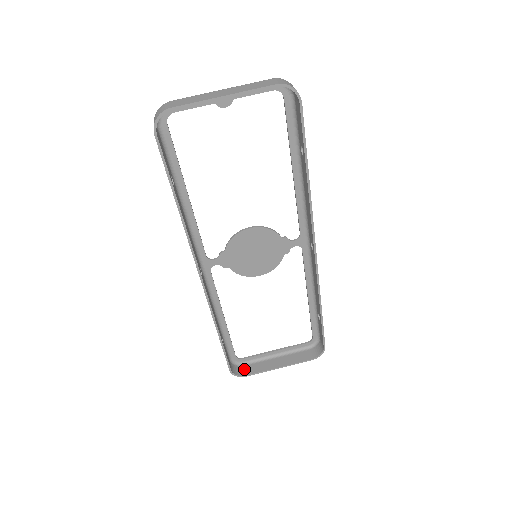
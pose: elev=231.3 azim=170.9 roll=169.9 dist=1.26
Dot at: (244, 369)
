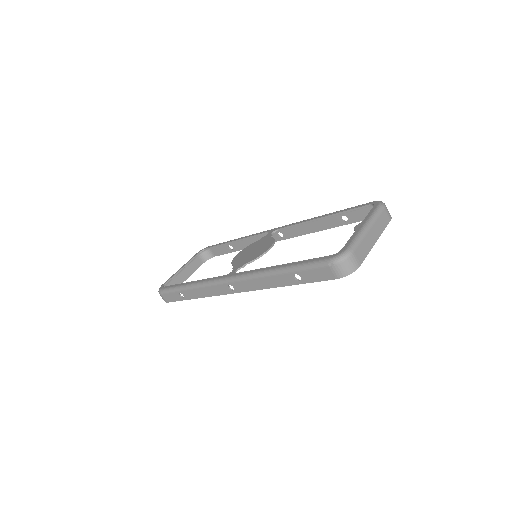
Dot at: occluded
